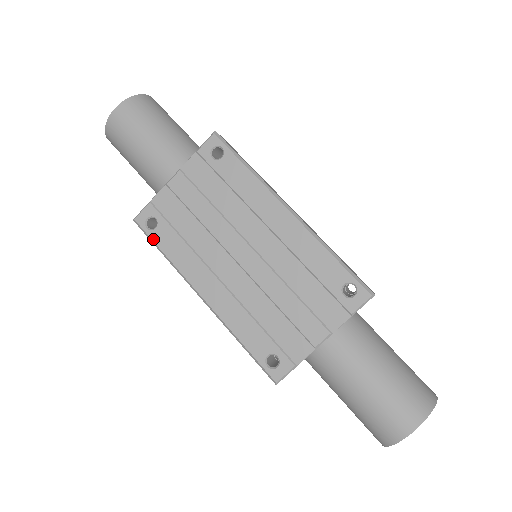
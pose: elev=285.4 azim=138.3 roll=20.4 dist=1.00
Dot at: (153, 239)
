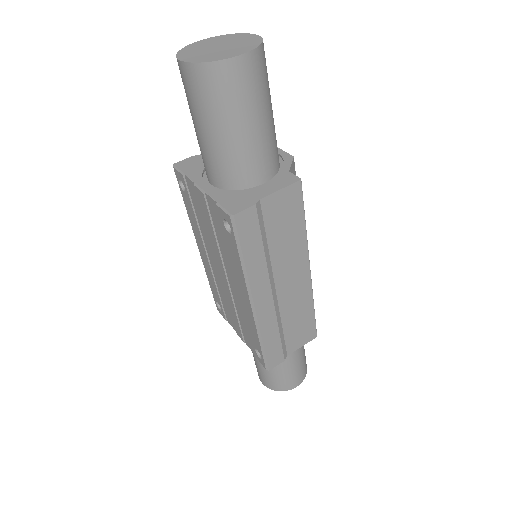
Dot at: (181, 192)
